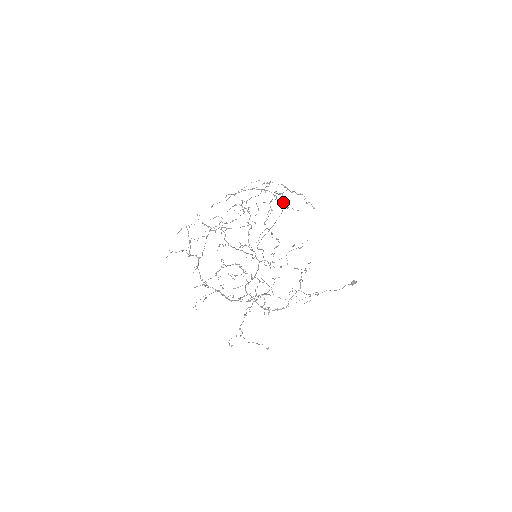
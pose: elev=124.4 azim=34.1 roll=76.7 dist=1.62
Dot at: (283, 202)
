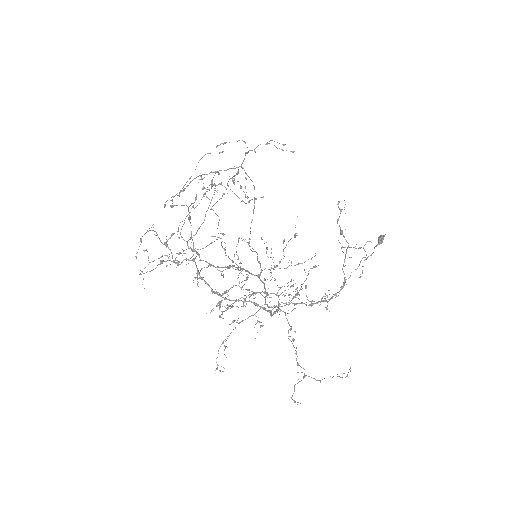
Dot at: (248, 176)
